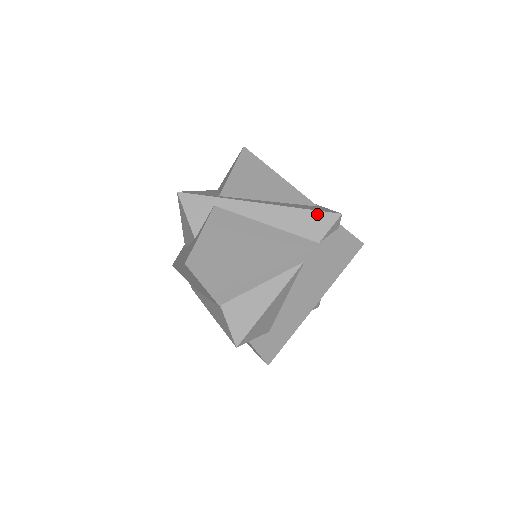
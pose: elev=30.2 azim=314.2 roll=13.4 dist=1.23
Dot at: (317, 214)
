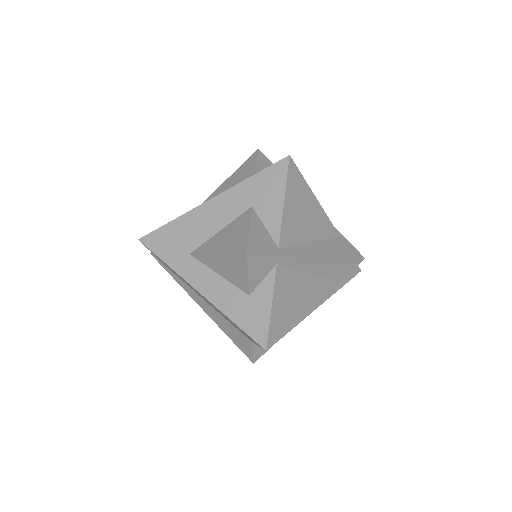
Dot at: (350, 261)
